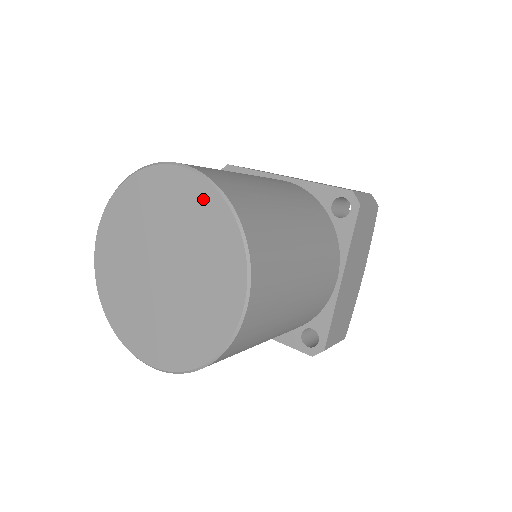
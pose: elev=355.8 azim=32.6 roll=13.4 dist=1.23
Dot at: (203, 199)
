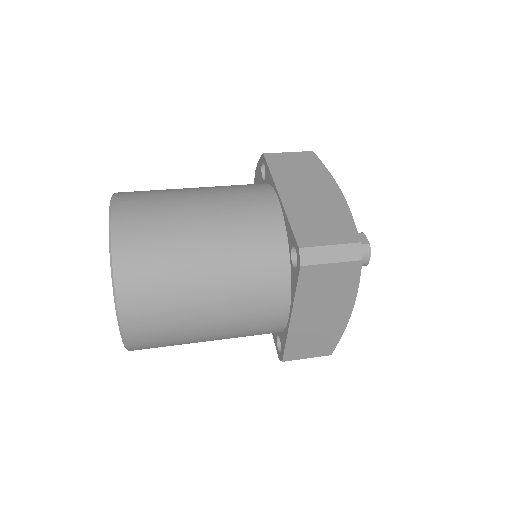
Dot at: occluded
